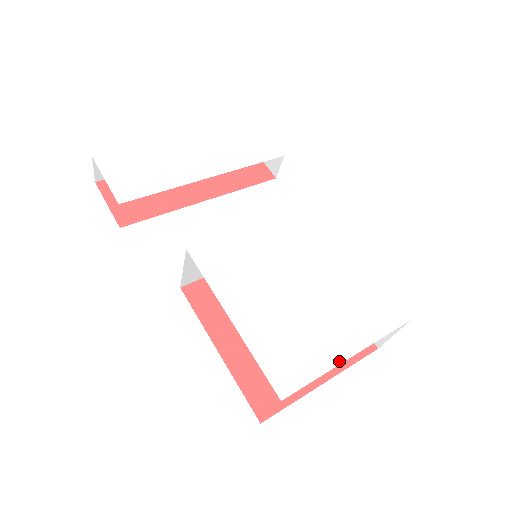
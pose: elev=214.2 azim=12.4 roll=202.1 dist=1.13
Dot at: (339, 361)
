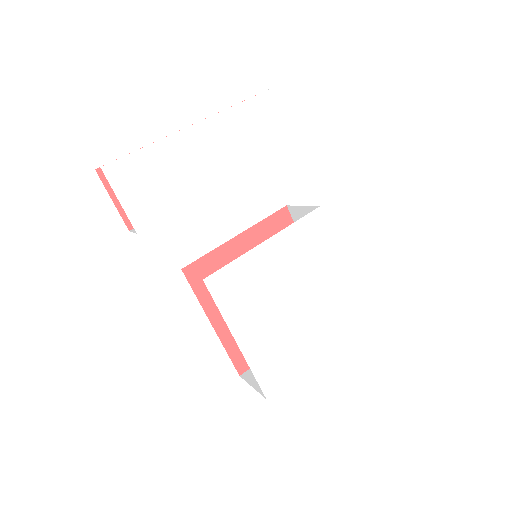
Dot at: (309, 364)
